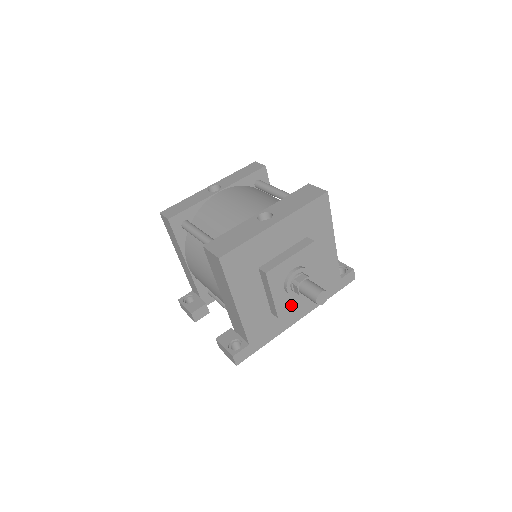
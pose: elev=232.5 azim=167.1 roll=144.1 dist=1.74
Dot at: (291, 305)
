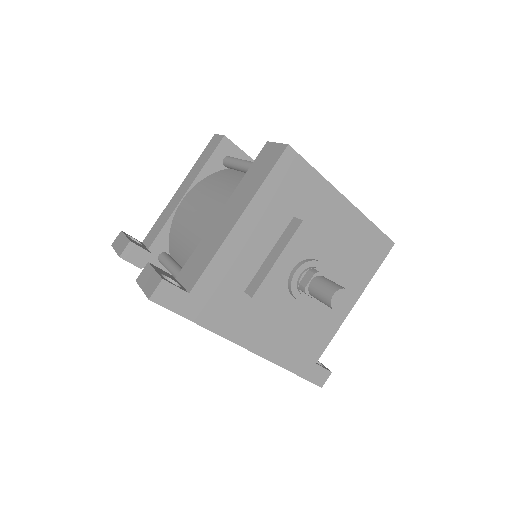
Dot at: (275, 302)
